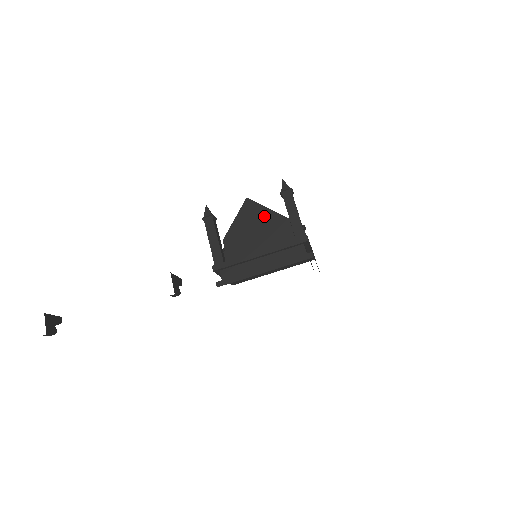
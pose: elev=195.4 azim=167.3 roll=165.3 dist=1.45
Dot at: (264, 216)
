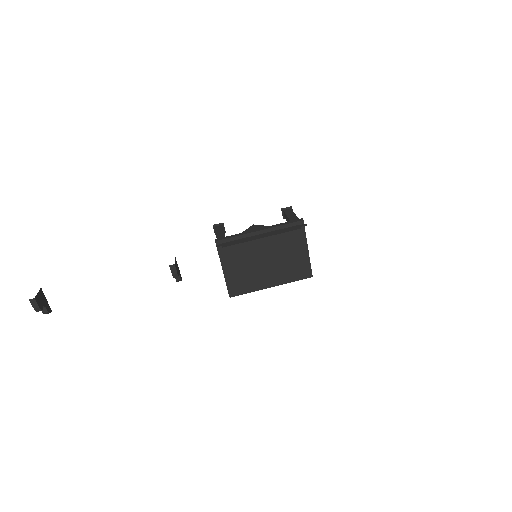
Dot at: occluded
